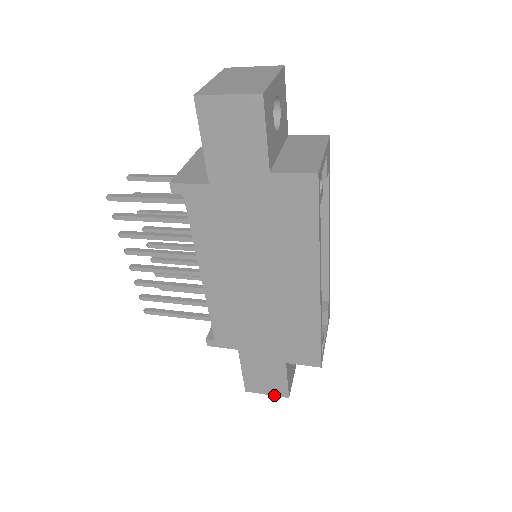
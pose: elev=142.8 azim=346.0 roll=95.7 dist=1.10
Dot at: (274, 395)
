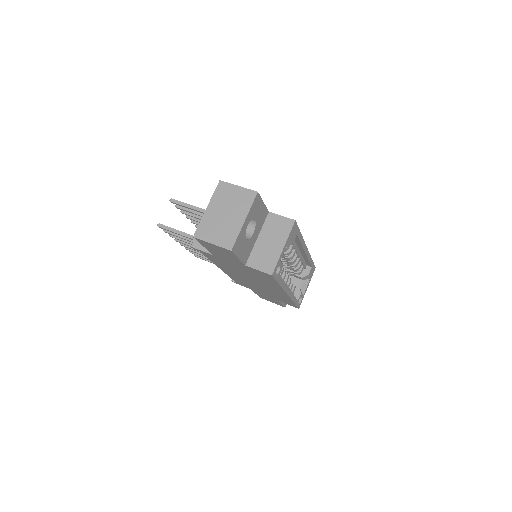
Dot at: (277, 304)
